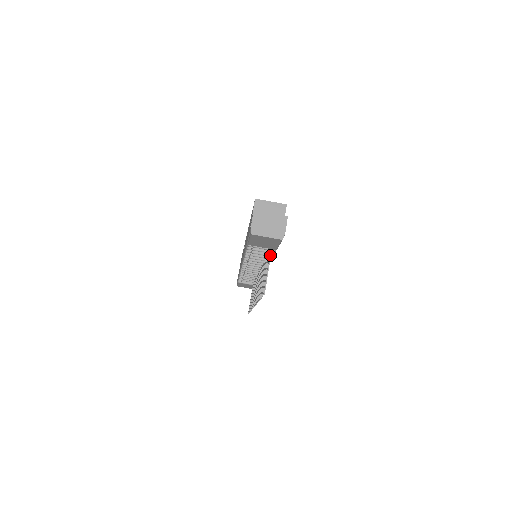
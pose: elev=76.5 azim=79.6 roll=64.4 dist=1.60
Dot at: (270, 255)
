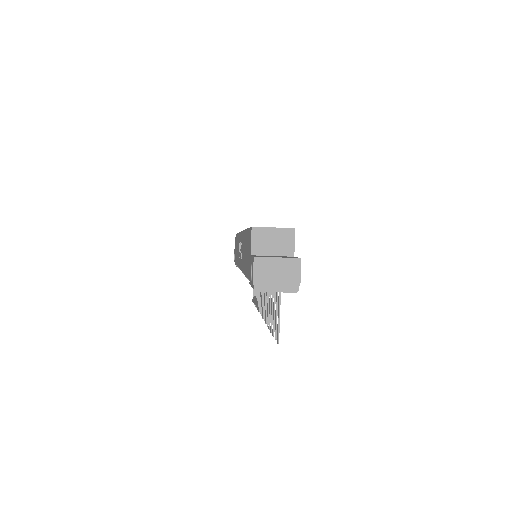
Dot at: (280, 292)
